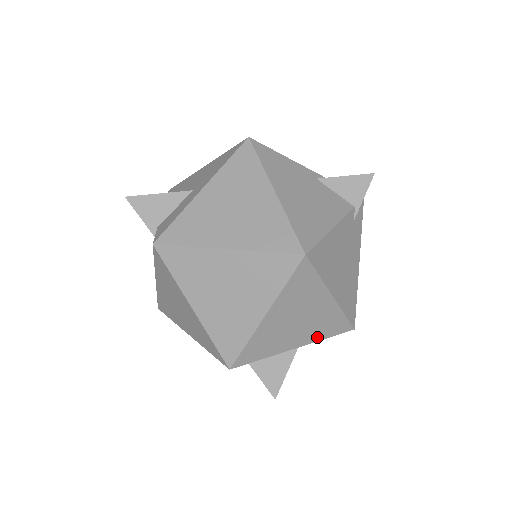
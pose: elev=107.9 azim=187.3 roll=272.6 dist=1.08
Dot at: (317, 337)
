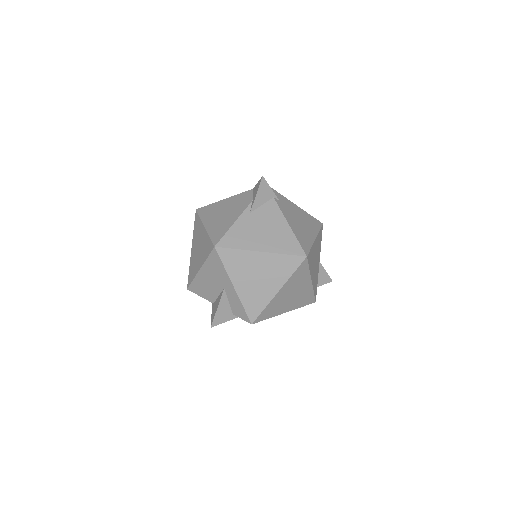
Dot at: (320, 249)
